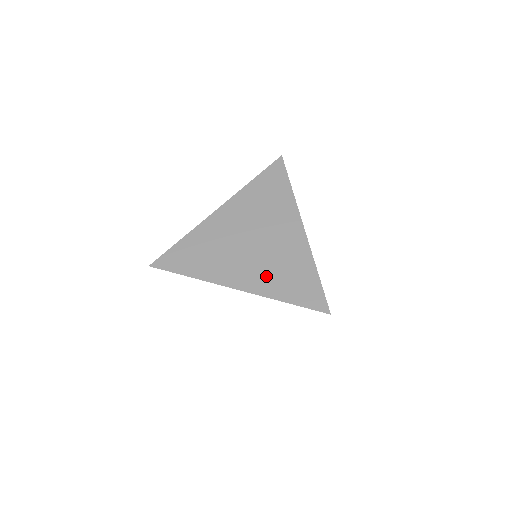
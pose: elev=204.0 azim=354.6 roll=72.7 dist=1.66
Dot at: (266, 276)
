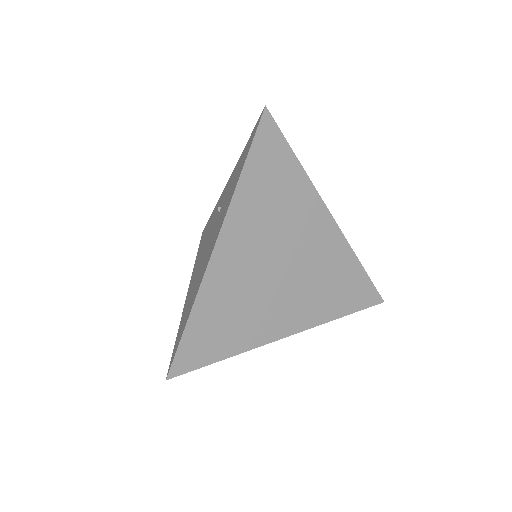
Dot at: (314, 302)
